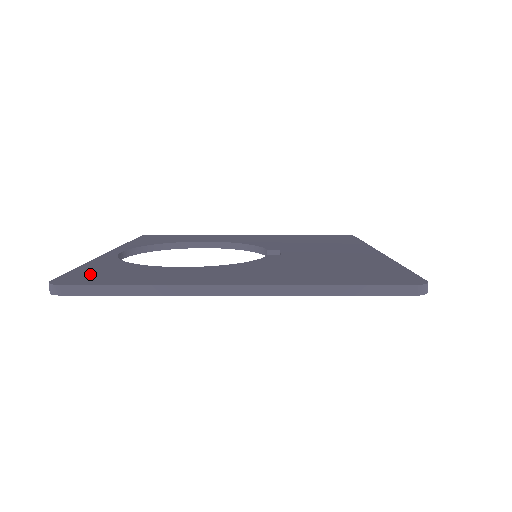
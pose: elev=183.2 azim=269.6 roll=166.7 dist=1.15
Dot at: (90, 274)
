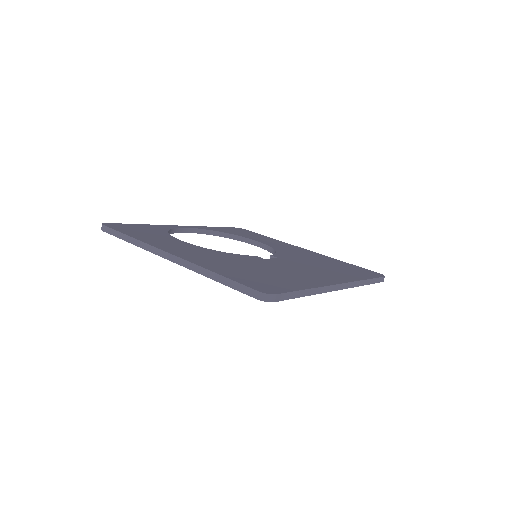
Dot at: (131, 227)
